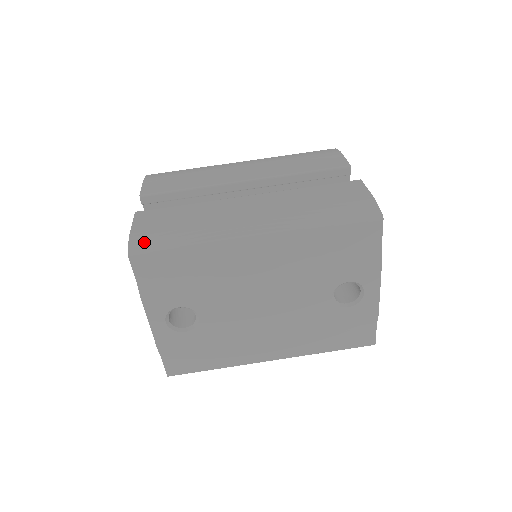
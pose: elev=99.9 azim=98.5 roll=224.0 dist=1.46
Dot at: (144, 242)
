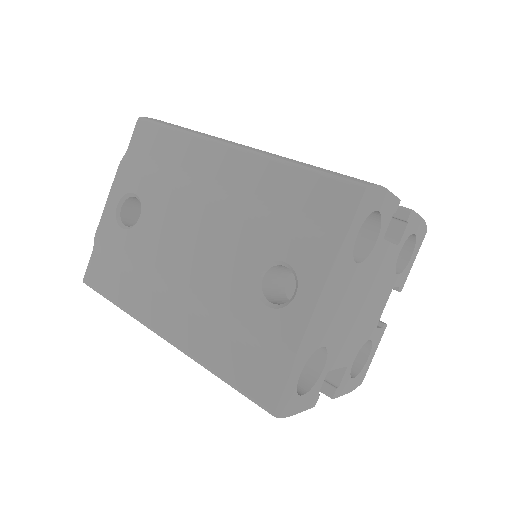
Dot at: (159, 120)
